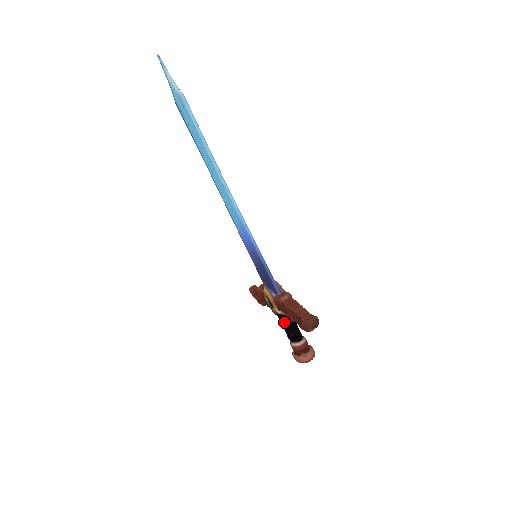
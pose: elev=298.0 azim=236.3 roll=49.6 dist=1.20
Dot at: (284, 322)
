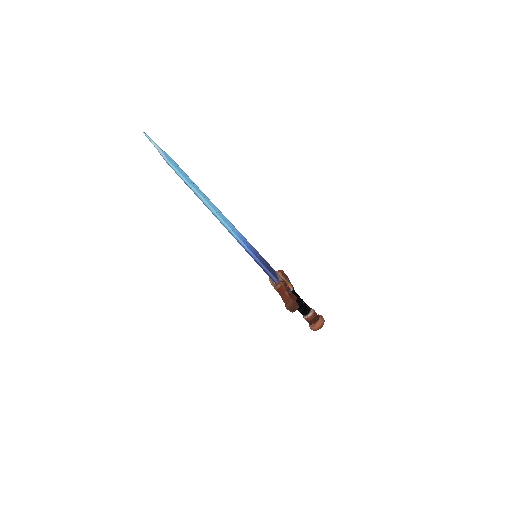
Dot at: occluded
